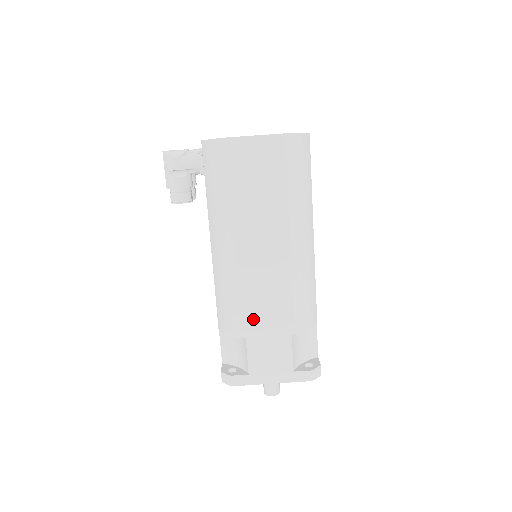
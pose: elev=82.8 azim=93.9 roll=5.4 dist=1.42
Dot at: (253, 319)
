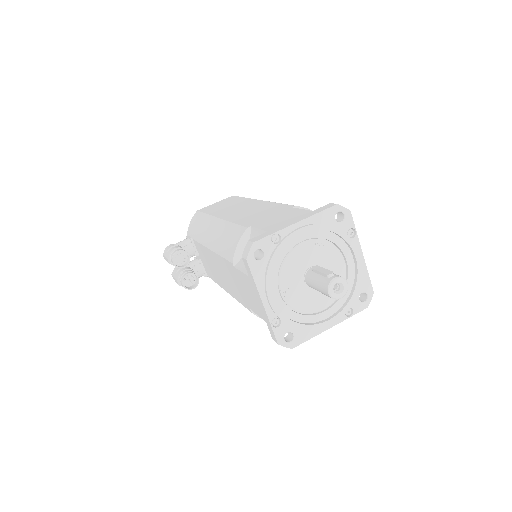
Dot at: (252, 221)
